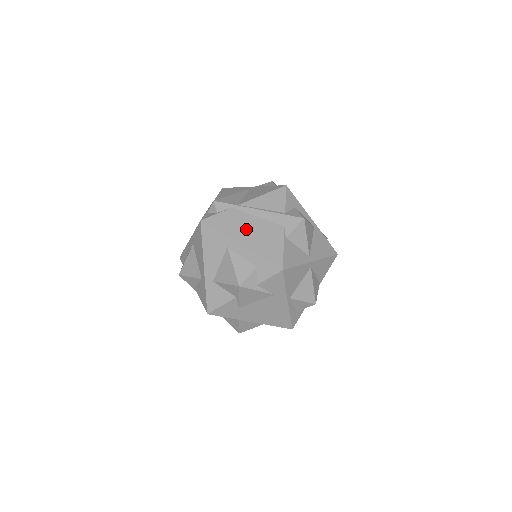
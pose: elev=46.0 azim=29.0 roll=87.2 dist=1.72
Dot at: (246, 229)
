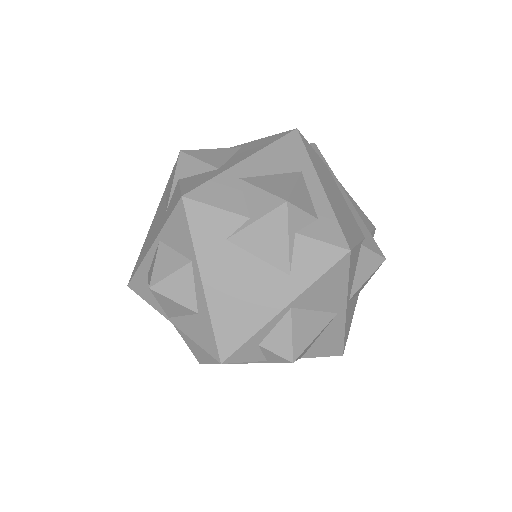
Dot at: (332, 188)
